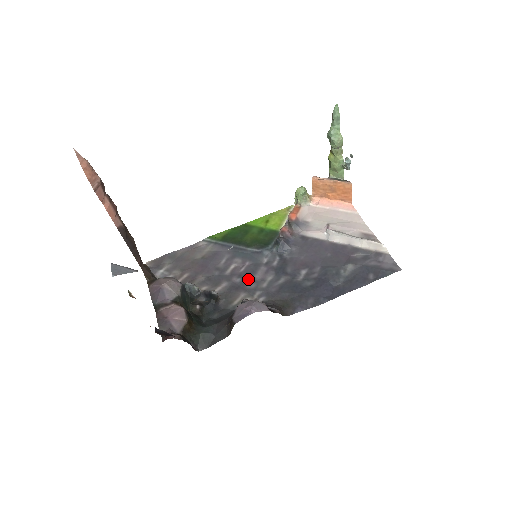
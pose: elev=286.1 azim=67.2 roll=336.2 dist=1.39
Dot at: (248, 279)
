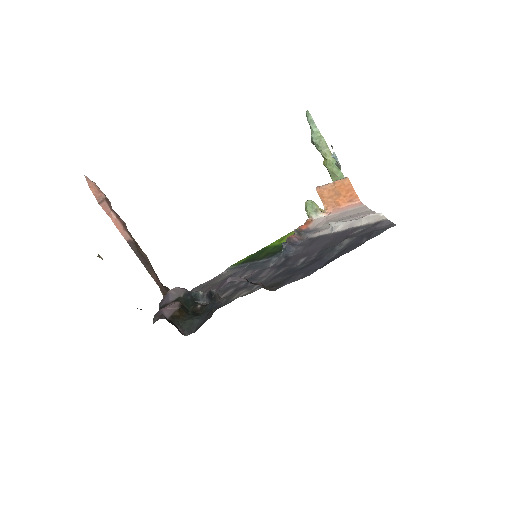
Dot at: (251, 280)
